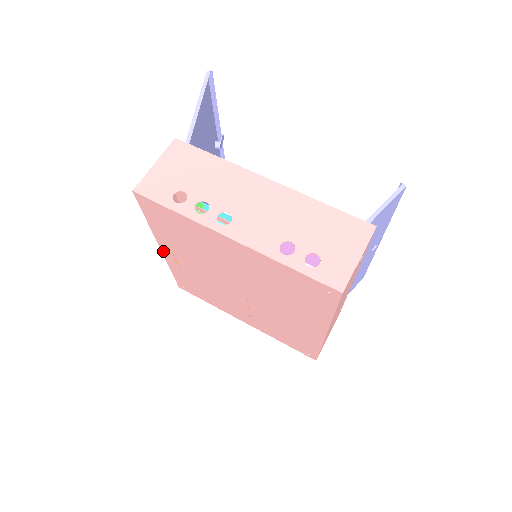
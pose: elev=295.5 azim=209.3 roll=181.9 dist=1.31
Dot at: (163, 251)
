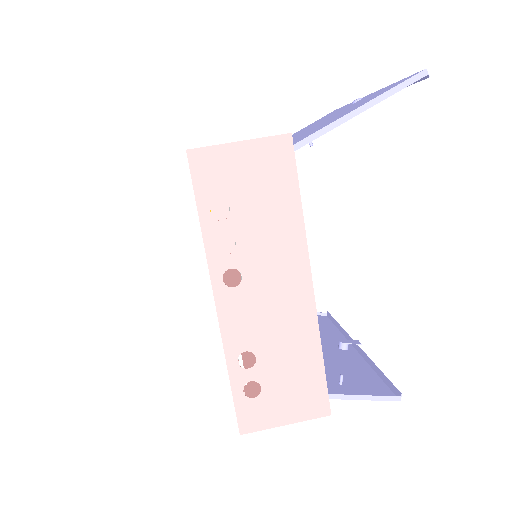
Dot at: occluded
